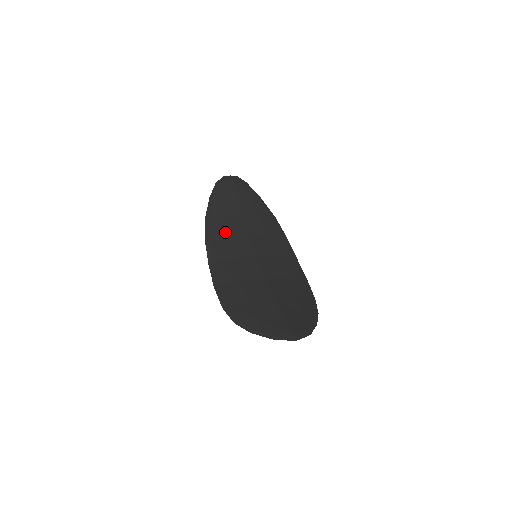
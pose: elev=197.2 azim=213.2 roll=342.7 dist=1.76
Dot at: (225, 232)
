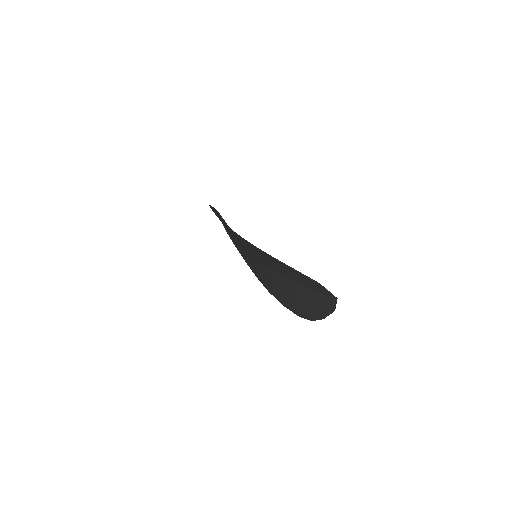
Dot at: occluded
